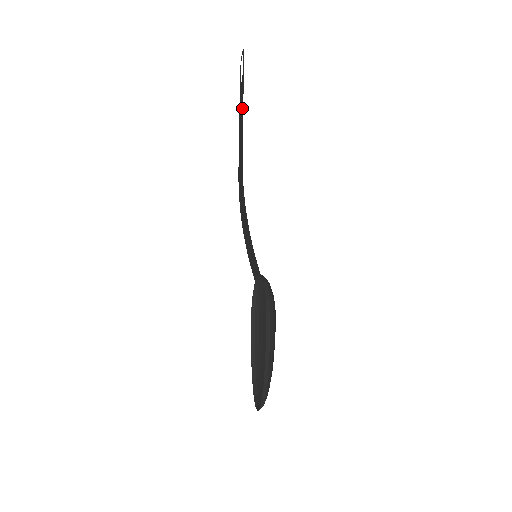
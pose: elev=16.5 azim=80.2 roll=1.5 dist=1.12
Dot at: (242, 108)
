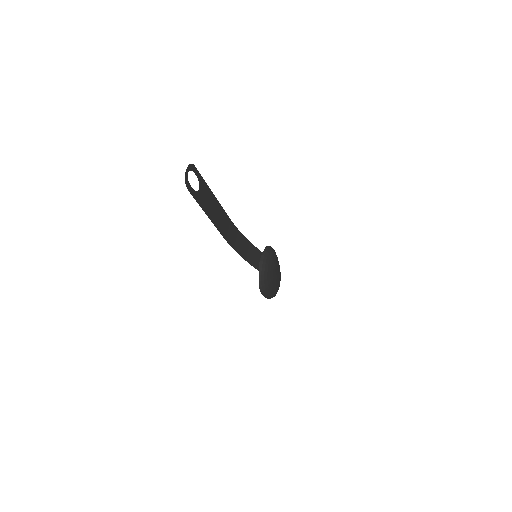
Dot at: (208, 212)
